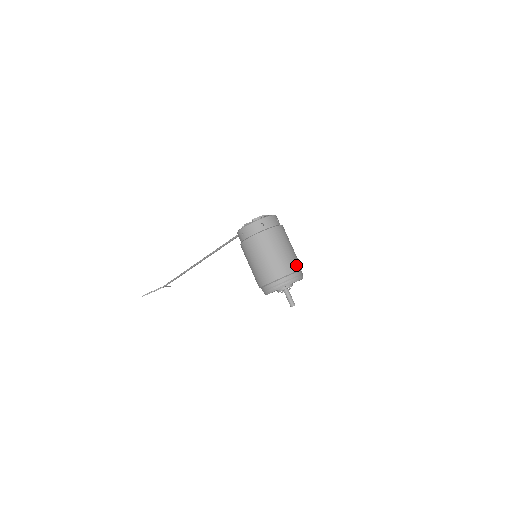
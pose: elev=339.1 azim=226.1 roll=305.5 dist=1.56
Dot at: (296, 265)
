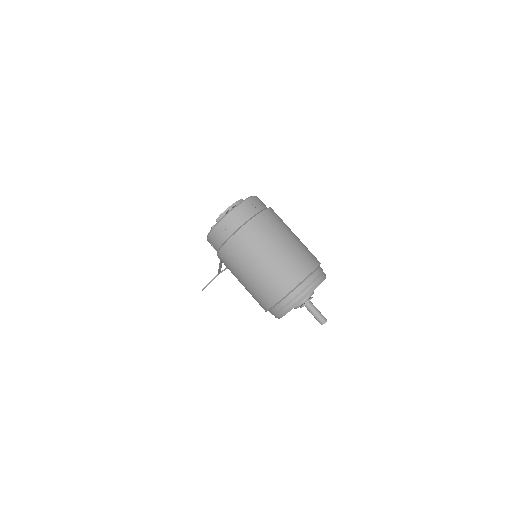
Dot at: (300, 270)
